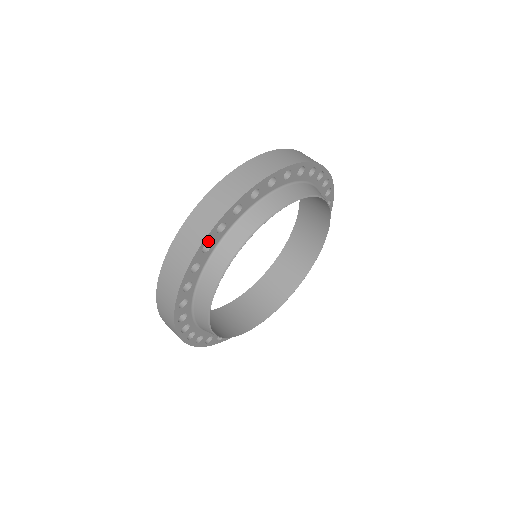
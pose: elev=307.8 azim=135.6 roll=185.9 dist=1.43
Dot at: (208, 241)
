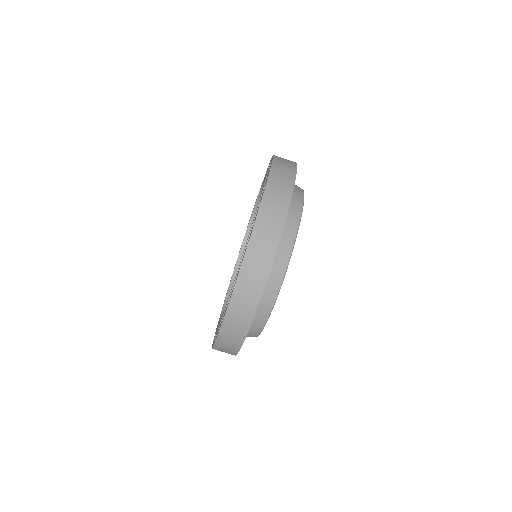
Dot at: occluded
